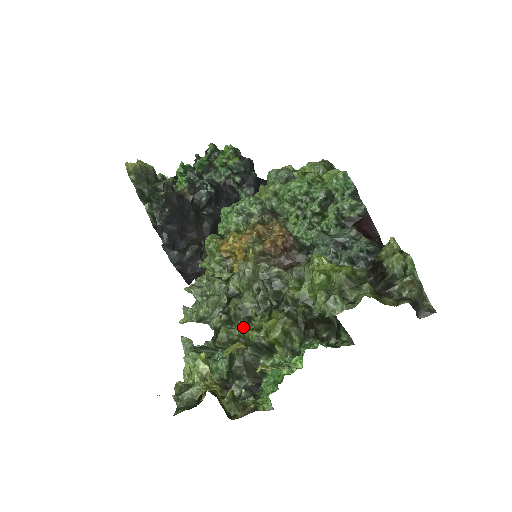
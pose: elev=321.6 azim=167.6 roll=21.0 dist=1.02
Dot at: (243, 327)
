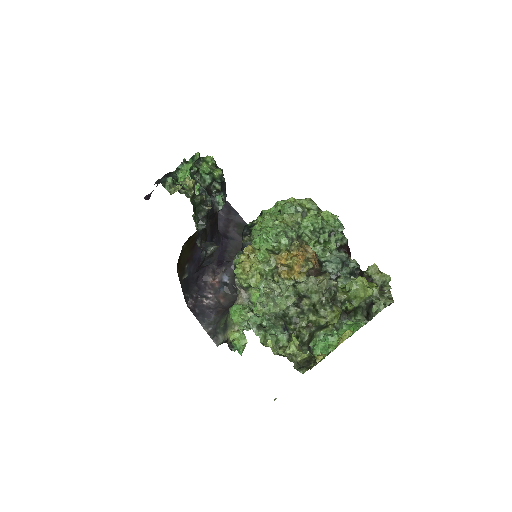
Dot at: (316, 316)
